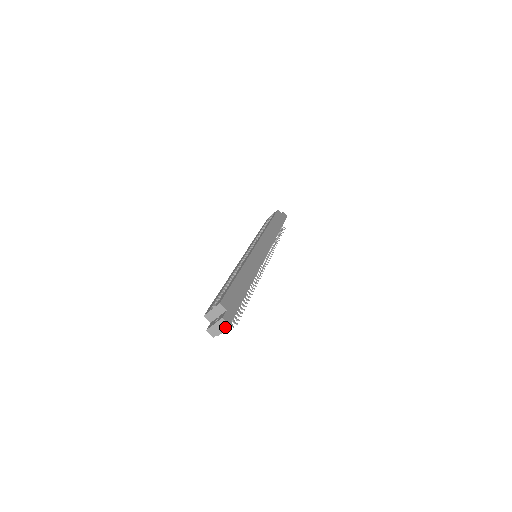
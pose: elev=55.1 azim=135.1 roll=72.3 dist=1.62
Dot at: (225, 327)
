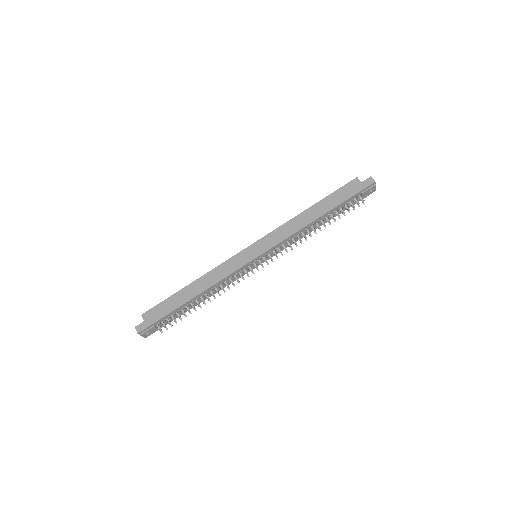
Dot at: (139, 334)
